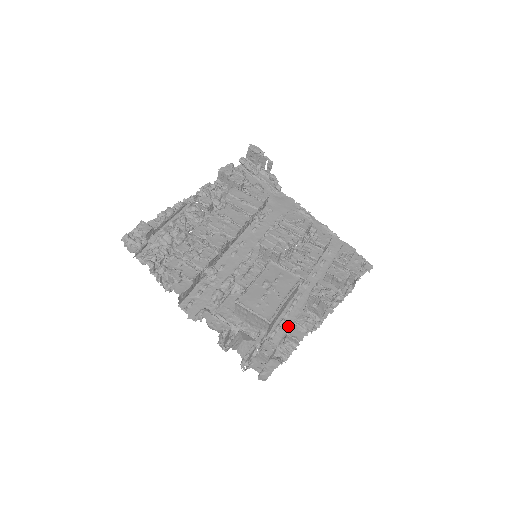
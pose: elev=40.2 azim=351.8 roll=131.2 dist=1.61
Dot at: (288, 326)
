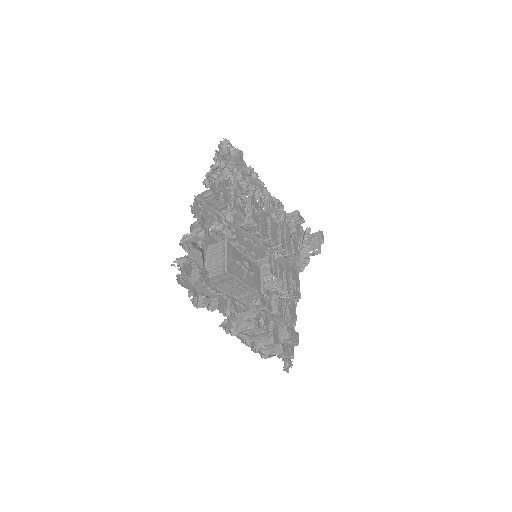
Dot at: occluded
